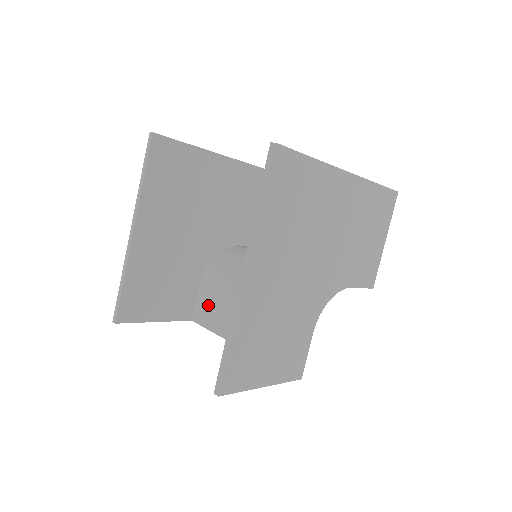
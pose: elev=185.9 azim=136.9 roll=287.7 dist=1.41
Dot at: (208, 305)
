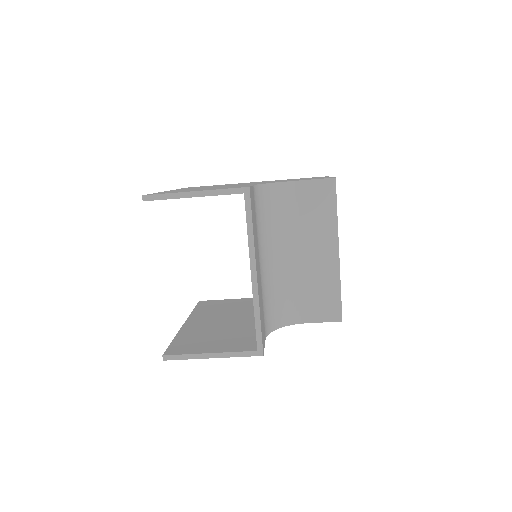
Dot at: occluded
